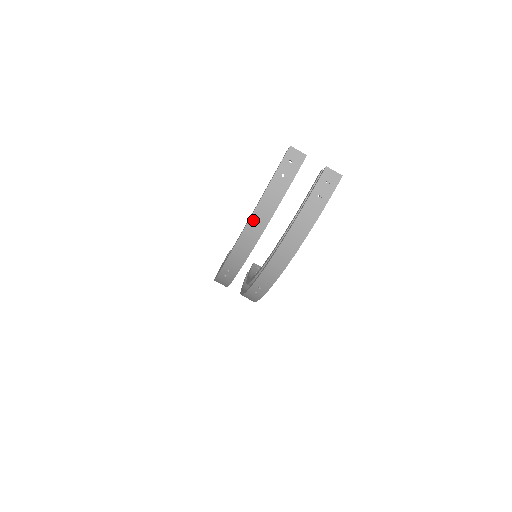
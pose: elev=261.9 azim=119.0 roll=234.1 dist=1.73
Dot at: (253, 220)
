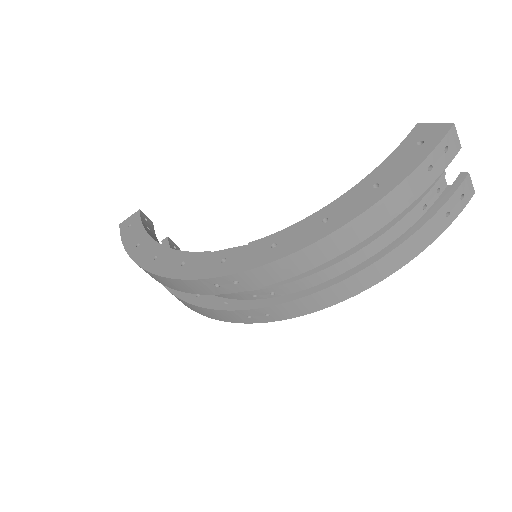
Dot at: (355, 224)
